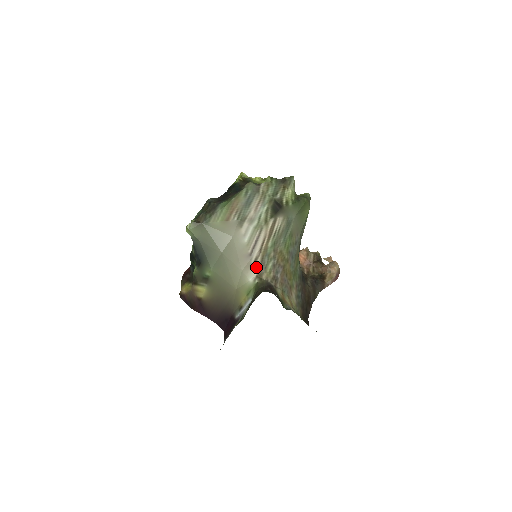
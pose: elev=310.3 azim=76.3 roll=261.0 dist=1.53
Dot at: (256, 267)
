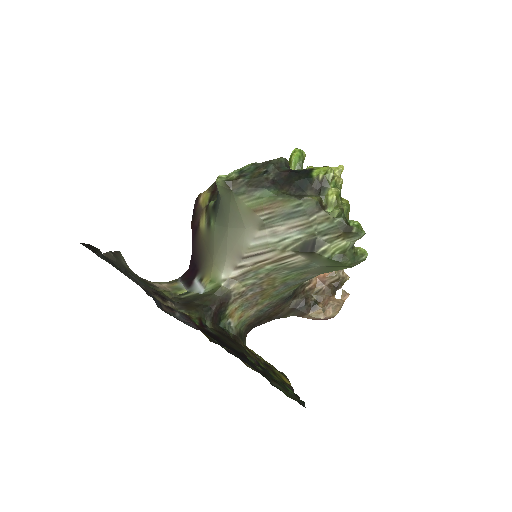
Dot at: (236, 272)
